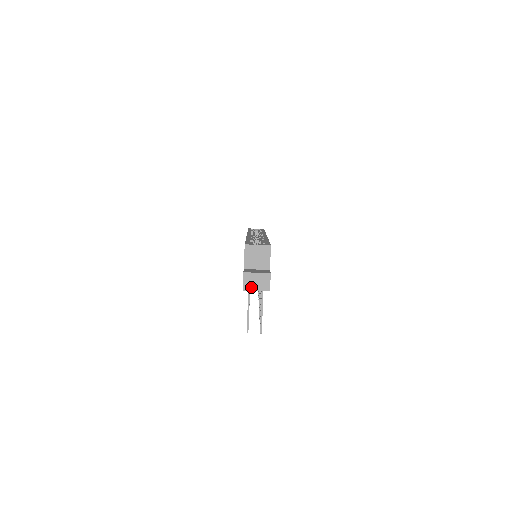
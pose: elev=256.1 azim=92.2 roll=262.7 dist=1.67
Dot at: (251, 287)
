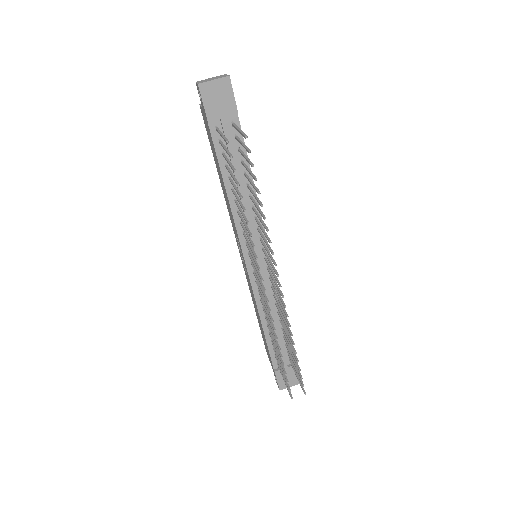
Dot at: (207, 81)
